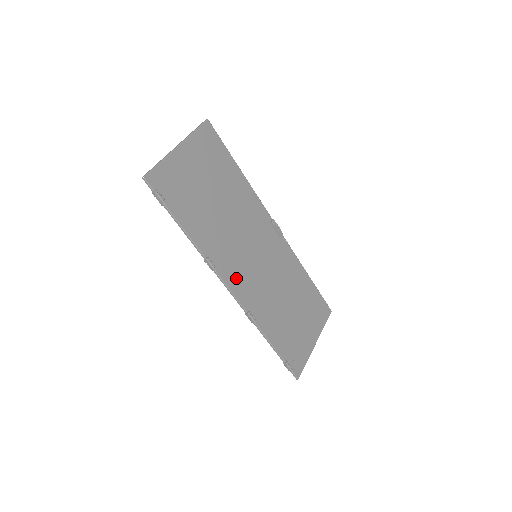
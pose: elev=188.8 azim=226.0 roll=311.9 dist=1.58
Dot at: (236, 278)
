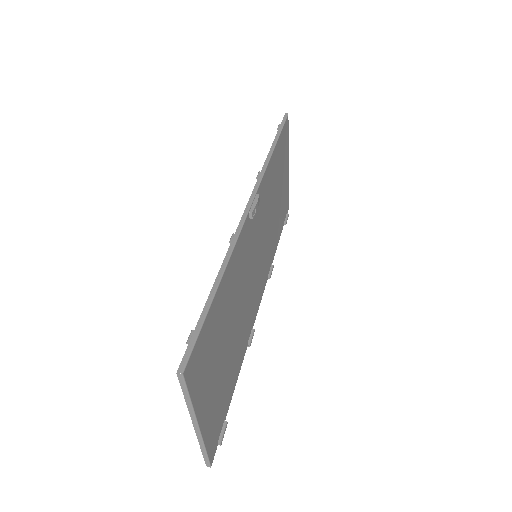
Dot at: (258, 295)
